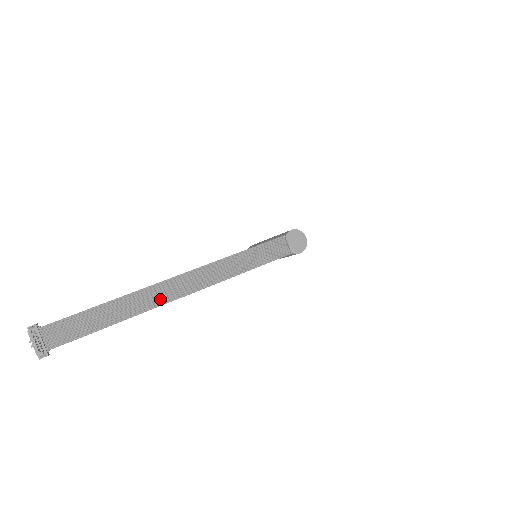
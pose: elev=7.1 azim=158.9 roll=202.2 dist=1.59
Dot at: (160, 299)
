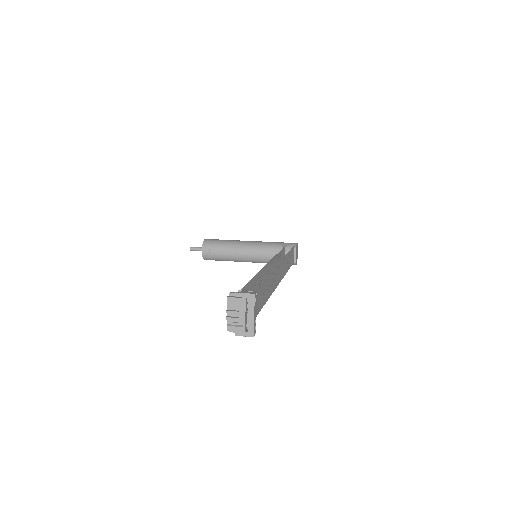
Dot at: (274, 284)
